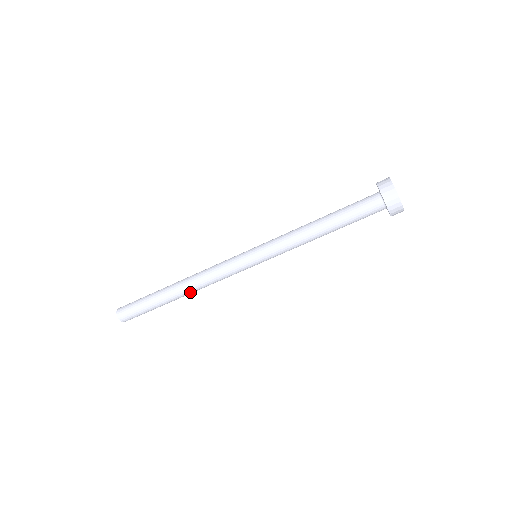
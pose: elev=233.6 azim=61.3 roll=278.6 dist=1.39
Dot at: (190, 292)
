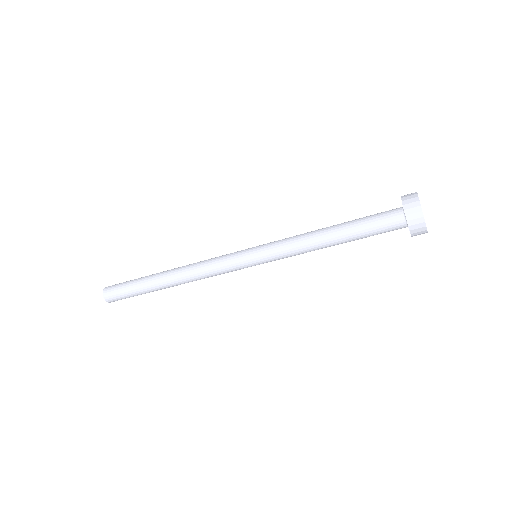
Dot at: (181, 283)
